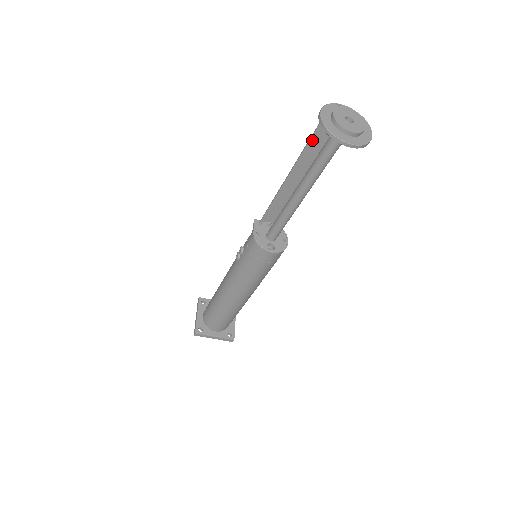
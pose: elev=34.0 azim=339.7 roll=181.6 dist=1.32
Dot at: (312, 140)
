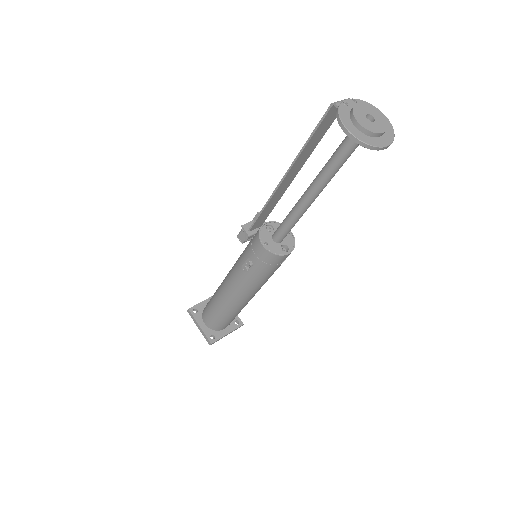
Dot at: (310, 141)
